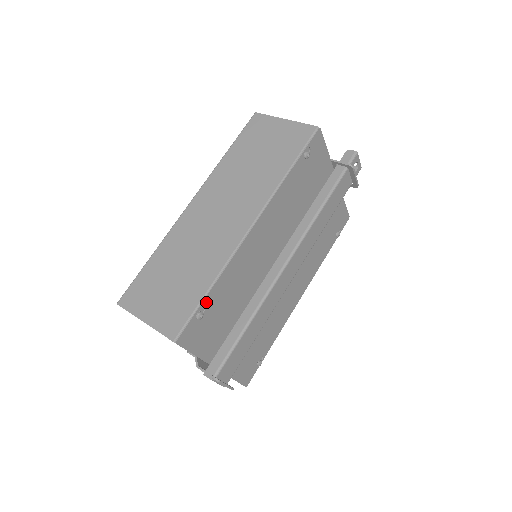
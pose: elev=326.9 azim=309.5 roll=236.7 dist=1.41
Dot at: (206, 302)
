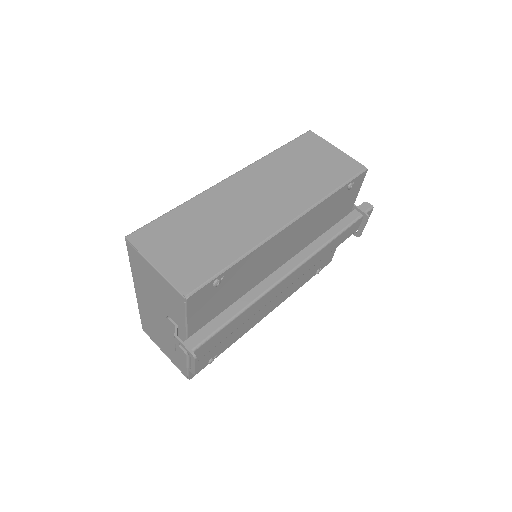
Dot at: (227, 272)
